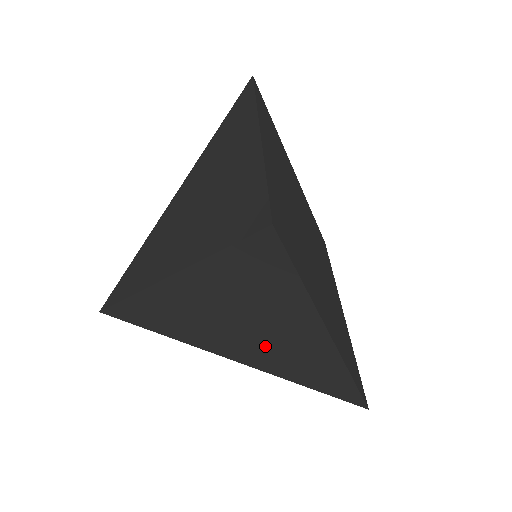
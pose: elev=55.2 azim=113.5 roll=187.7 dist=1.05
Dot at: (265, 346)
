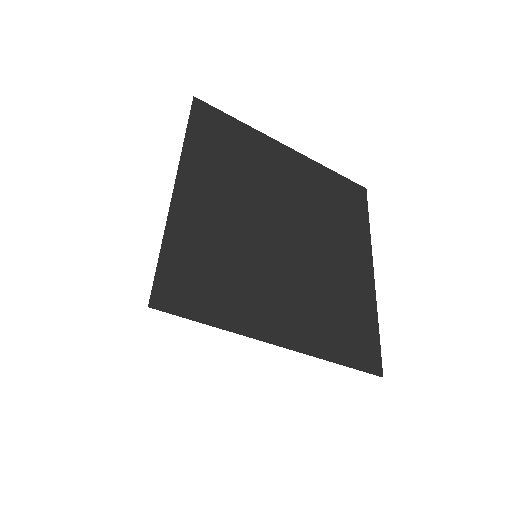
Dot at: occluded
